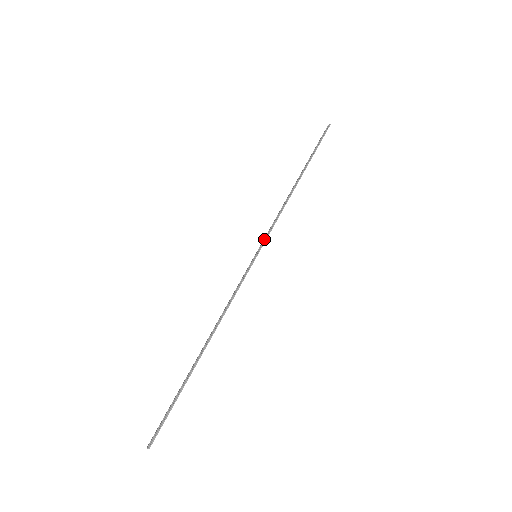
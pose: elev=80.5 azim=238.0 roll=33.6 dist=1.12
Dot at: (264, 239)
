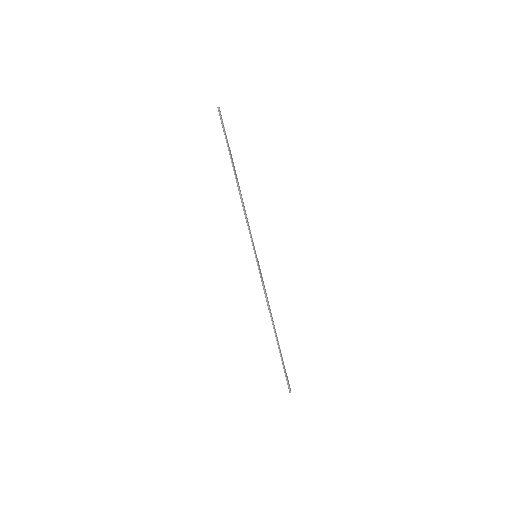
Dot at: occluded
